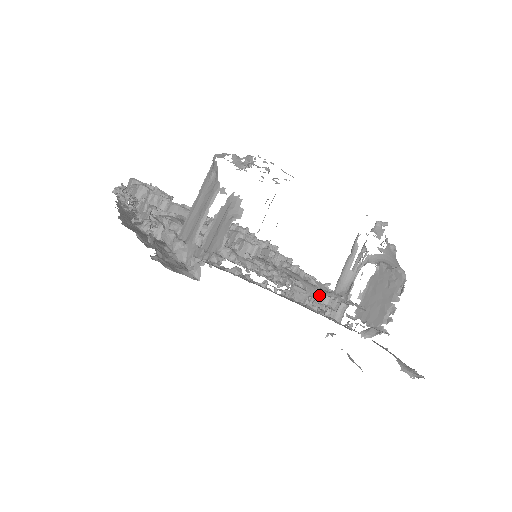
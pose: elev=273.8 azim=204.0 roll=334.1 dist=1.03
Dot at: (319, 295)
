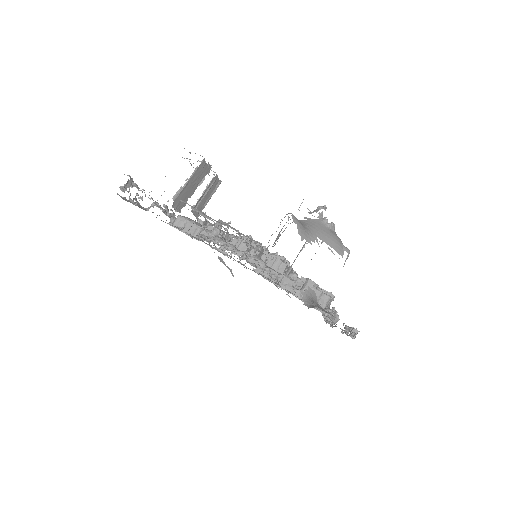
Dot at: occluded
